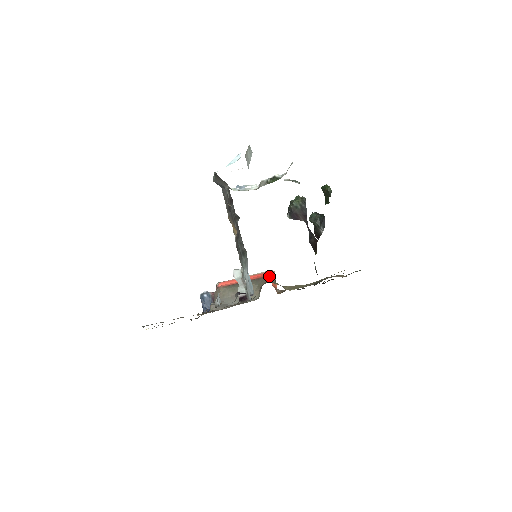
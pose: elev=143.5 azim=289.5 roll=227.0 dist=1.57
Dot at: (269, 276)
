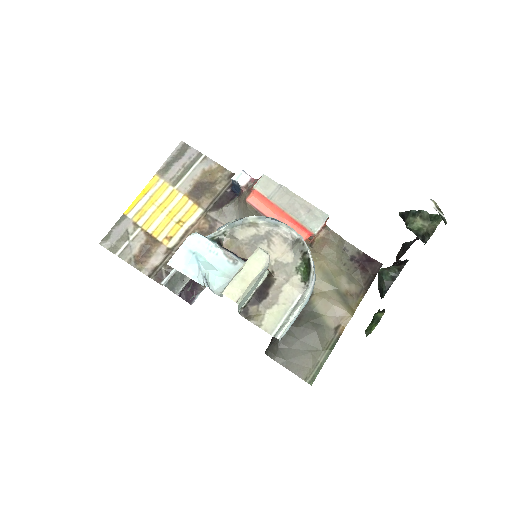
Dot at: occluded
